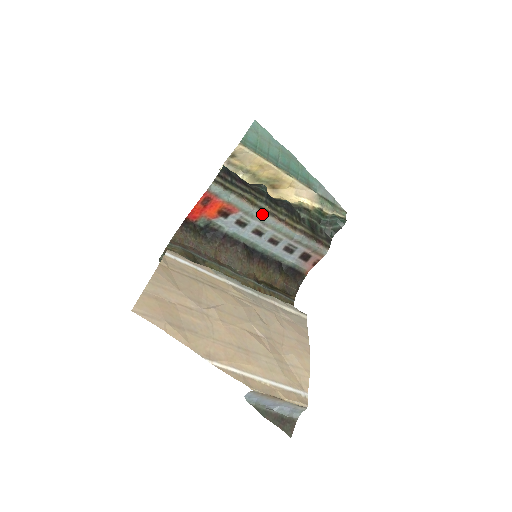
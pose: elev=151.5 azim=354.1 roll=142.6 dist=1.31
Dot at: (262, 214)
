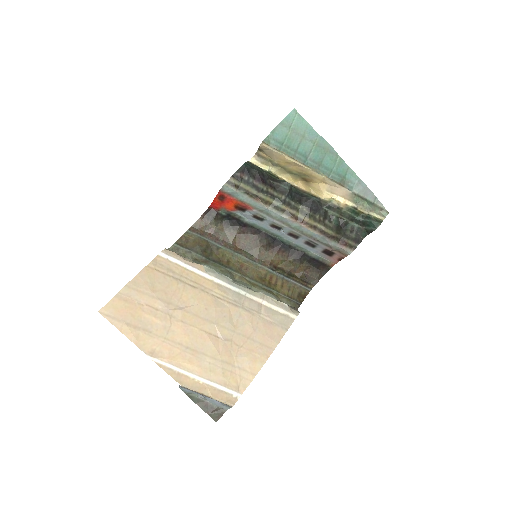
Dot at: (277, 213)
